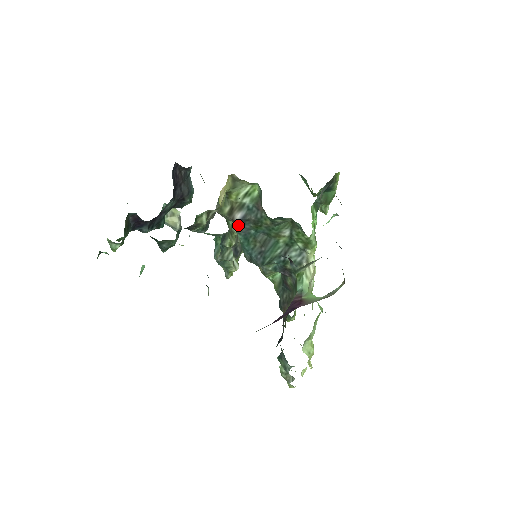
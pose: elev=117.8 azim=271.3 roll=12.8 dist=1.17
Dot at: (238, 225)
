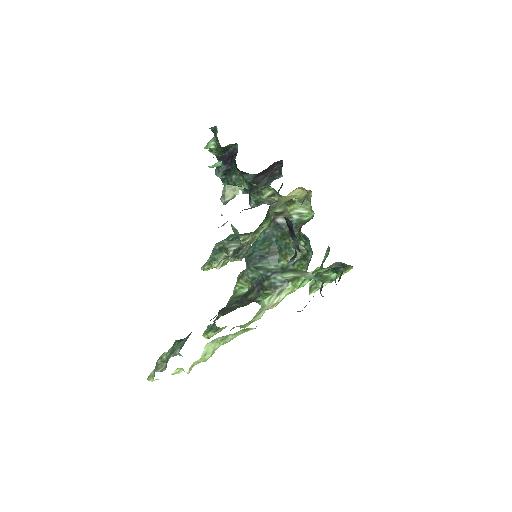
Dot at: (272, 226)
